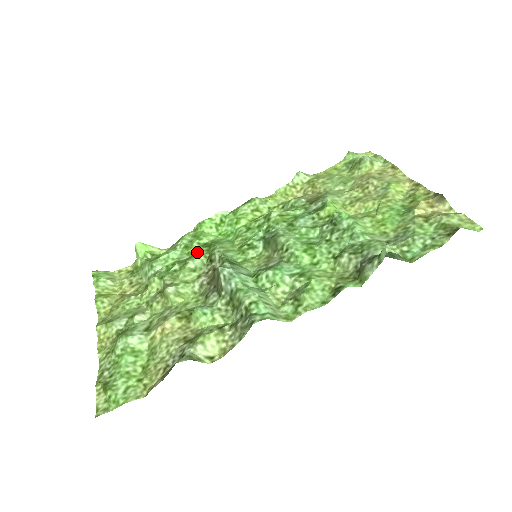
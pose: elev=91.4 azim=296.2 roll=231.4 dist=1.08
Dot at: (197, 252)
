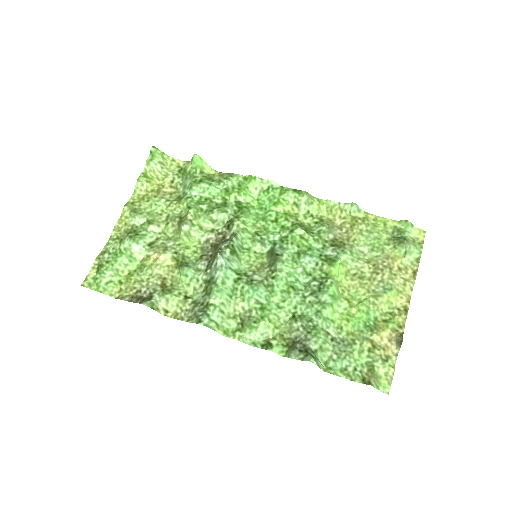
Dot at: (228, 205)
